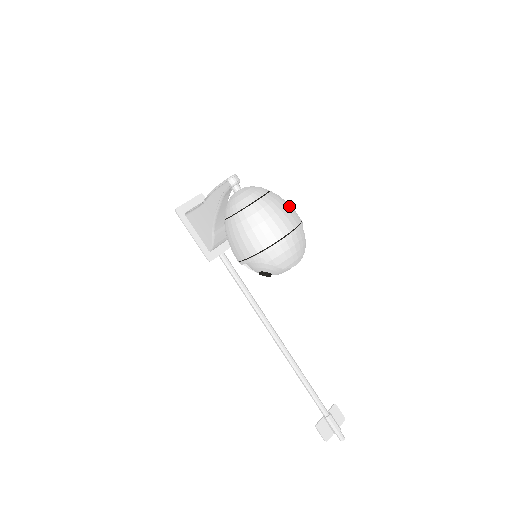
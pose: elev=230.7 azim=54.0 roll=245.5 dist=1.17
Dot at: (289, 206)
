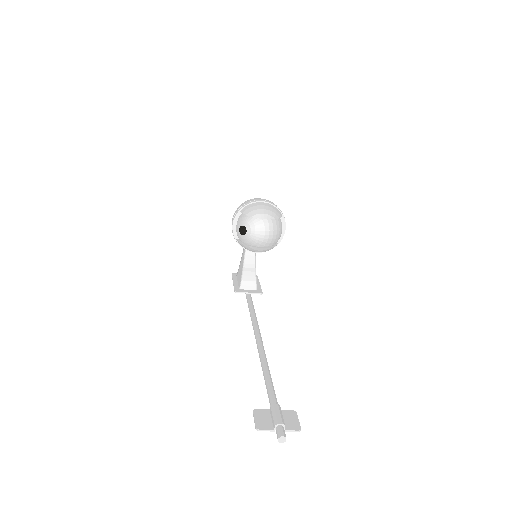
Dot at: occluded
